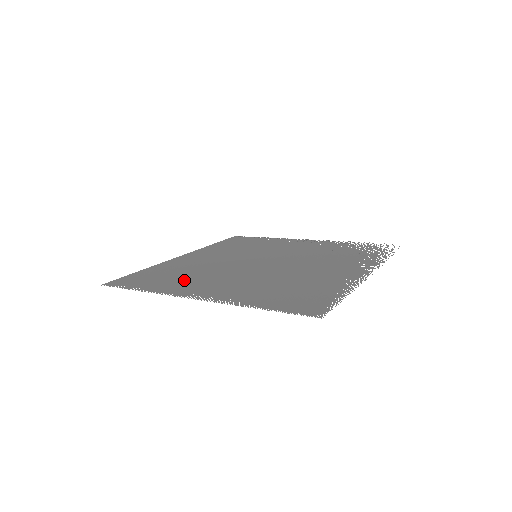
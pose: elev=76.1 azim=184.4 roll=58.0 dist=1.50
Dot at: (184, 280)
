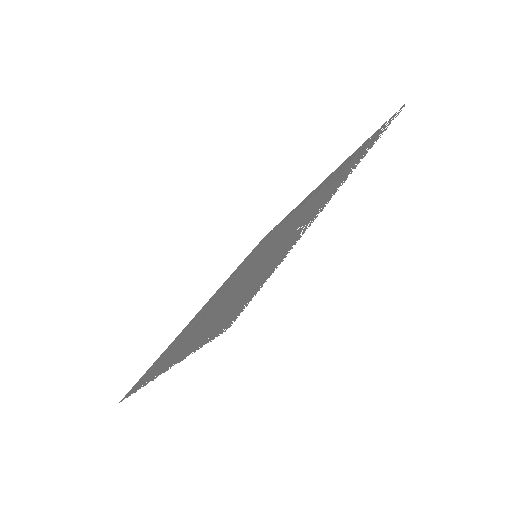
Dot at: (174, 348)
